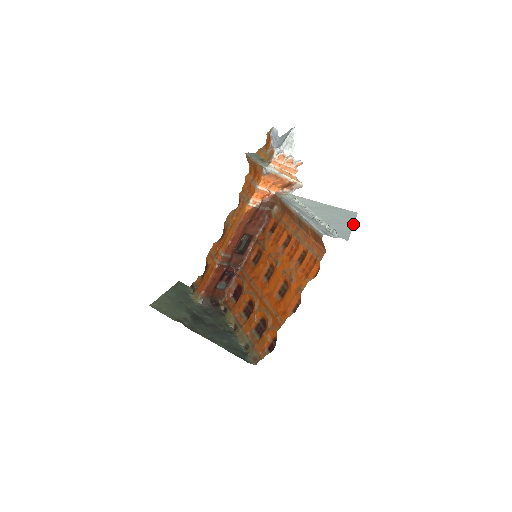
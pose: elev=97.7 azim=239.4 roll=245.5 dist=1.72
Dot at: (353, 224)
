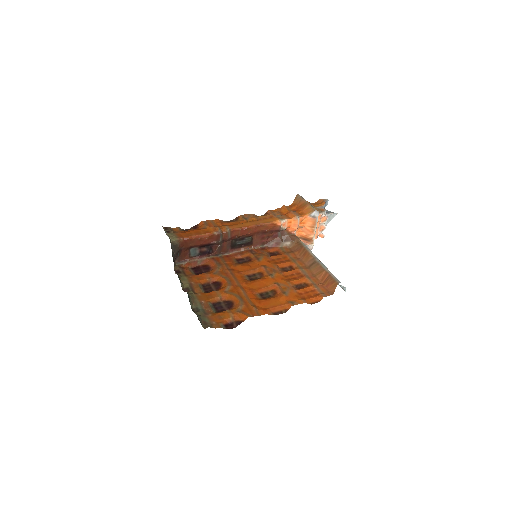
Dot at: occluded
